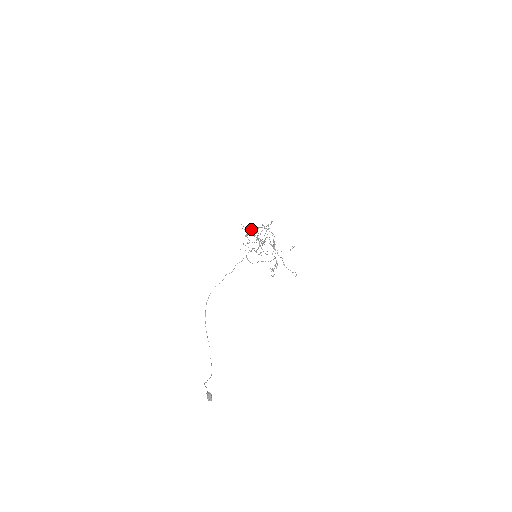
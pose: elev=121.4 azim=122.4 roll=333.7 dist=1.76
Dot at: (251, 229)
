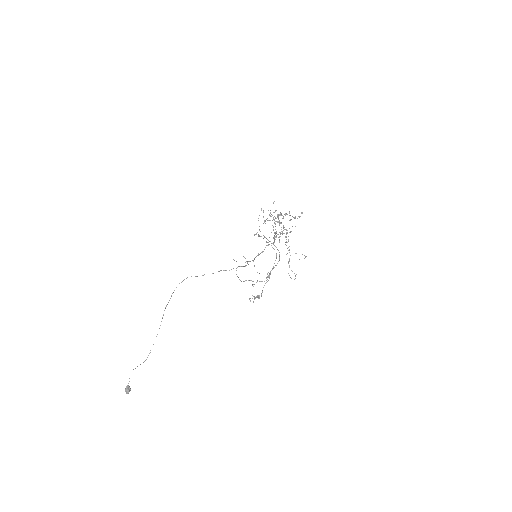
Dot at: (261, 236)
